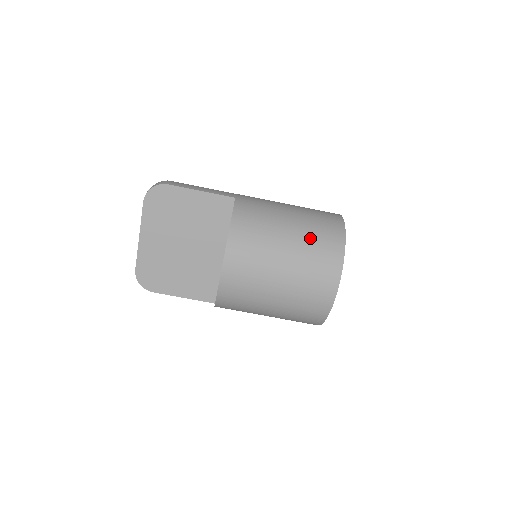
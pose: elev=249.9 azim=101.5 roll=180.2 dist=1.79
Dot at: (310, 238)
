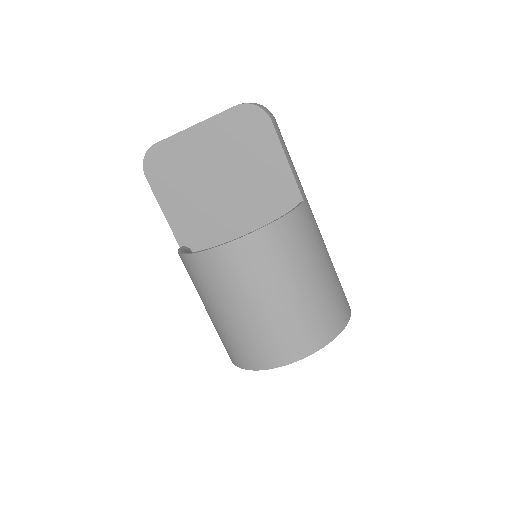
Dot at: (316, 306)
